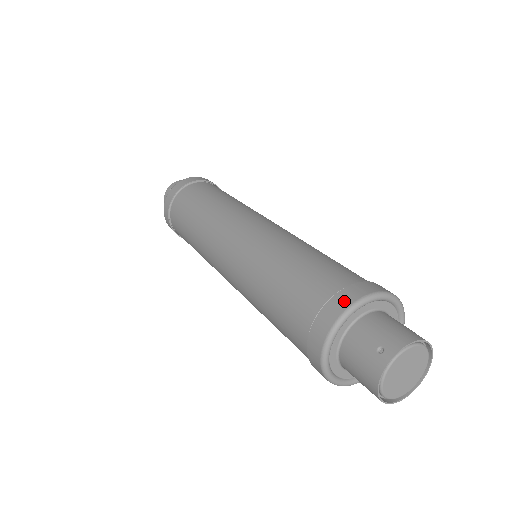
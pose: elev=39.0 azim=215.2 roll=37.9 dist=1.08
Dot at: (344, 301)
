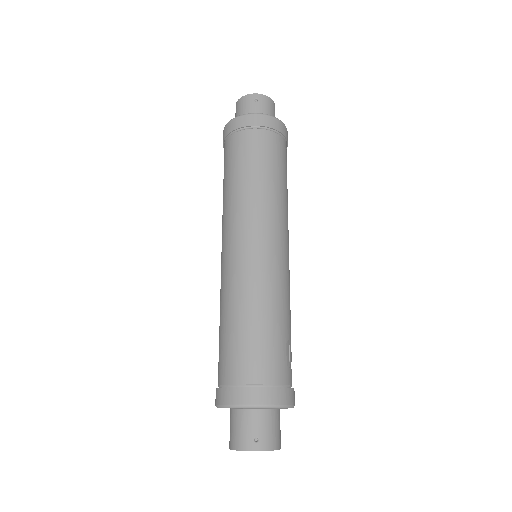
Dot at: (216, 398)
